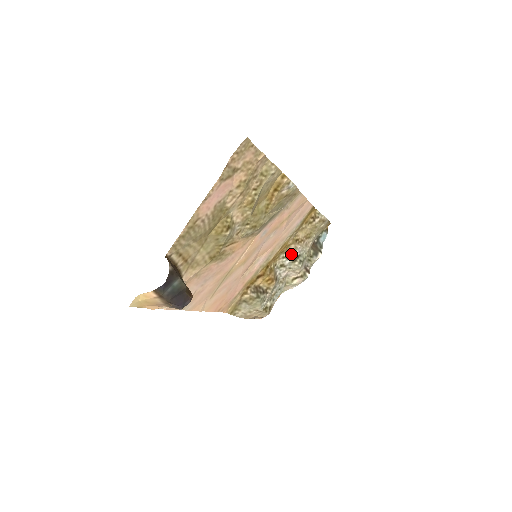
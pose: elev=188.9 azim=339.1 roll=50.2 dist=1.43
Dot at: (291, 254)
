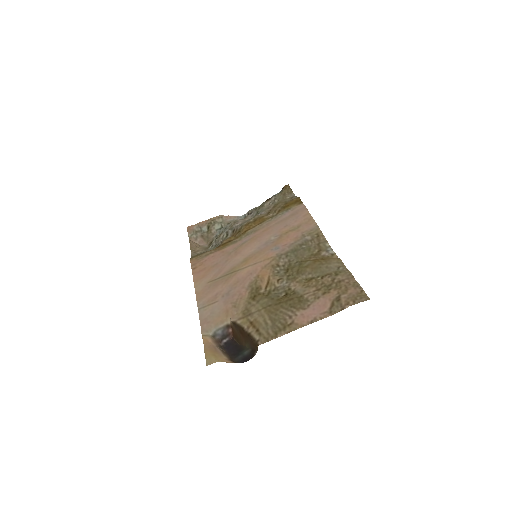
Dot at: occluded
